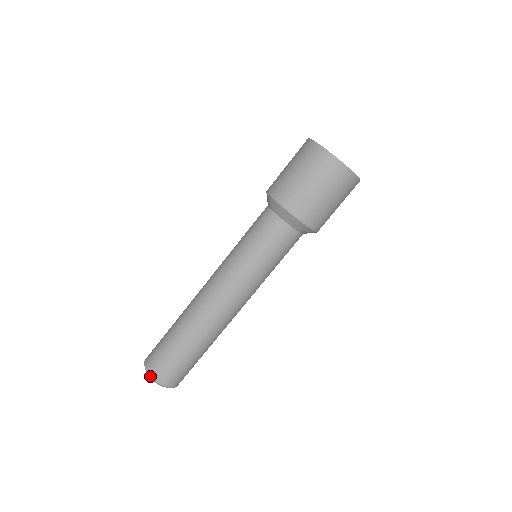
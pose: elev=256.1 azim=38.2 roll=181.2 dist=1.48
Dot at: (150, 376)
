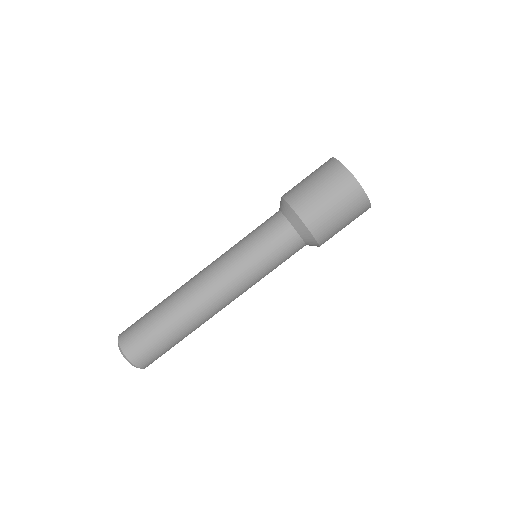
Dot at: (131, 362)
